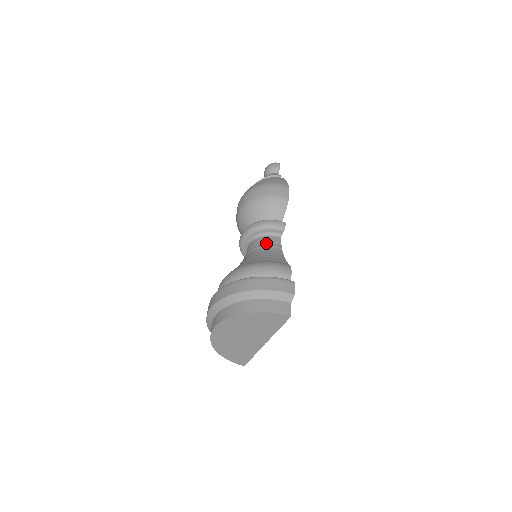
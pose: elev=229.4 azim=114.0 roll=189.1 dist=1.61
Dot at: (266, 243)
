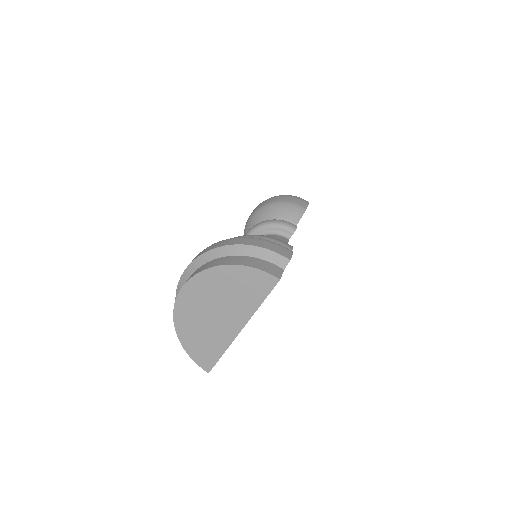
Dot at: occluded
